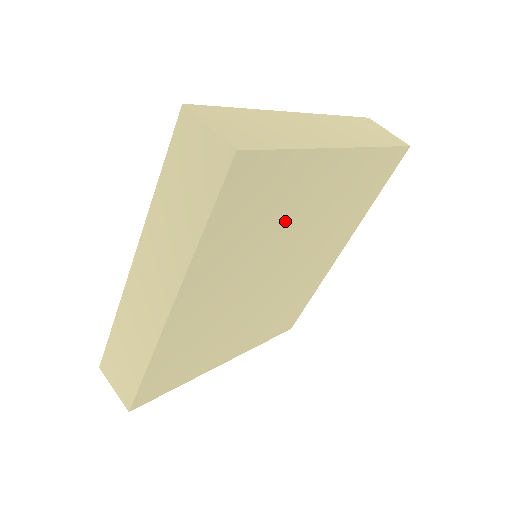
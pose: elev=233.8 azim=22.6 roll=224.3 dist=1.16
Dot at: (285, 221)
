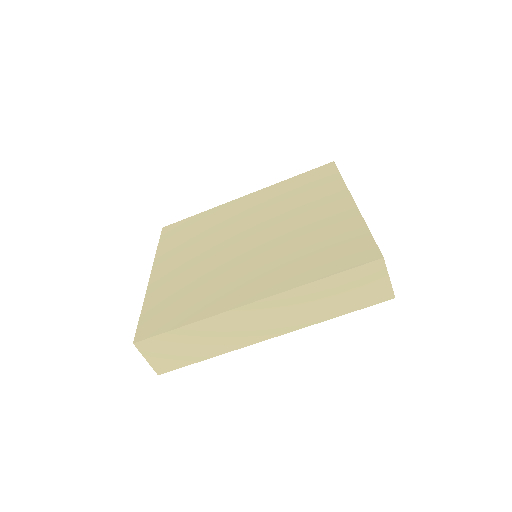
Dot at: occluded
